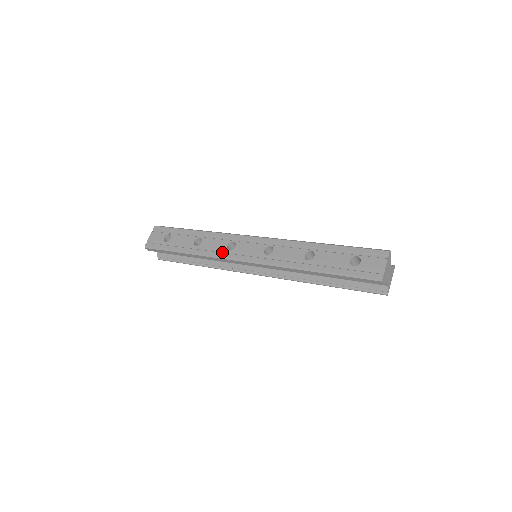
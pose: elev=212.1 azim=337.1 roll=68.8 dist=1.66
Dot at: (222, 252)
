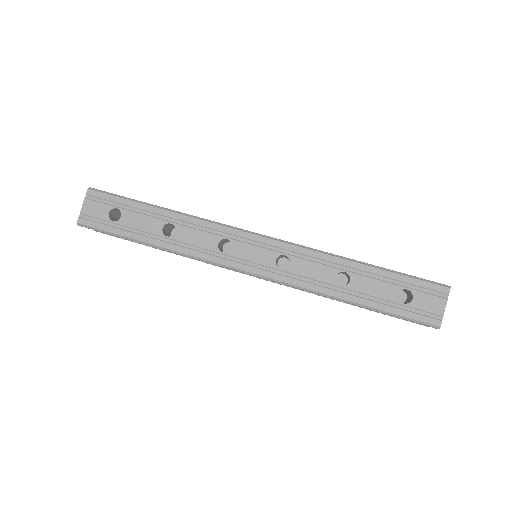
Dot at: (210, 254)
